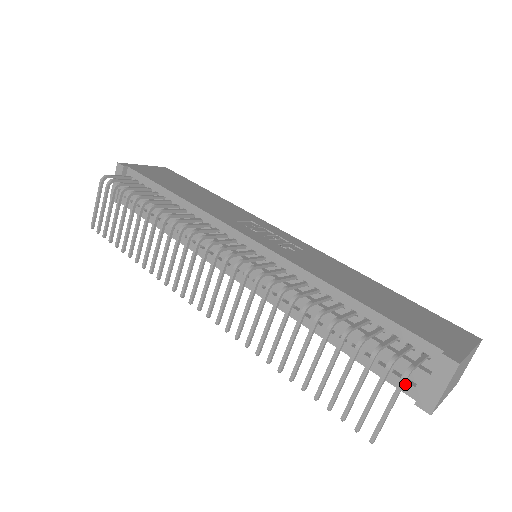
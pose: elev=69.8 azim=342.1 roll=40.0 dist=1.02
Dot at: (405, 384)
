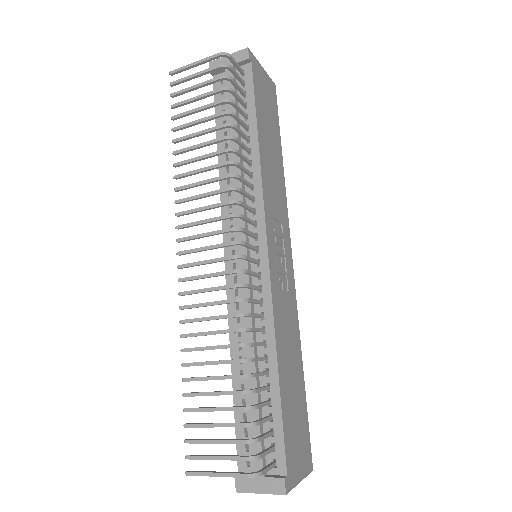
Dot at: occluded
